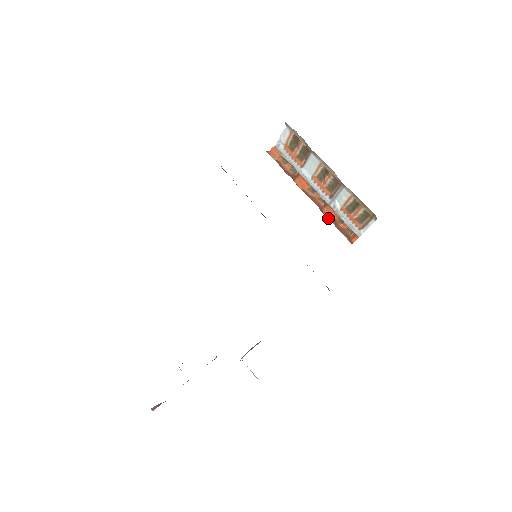
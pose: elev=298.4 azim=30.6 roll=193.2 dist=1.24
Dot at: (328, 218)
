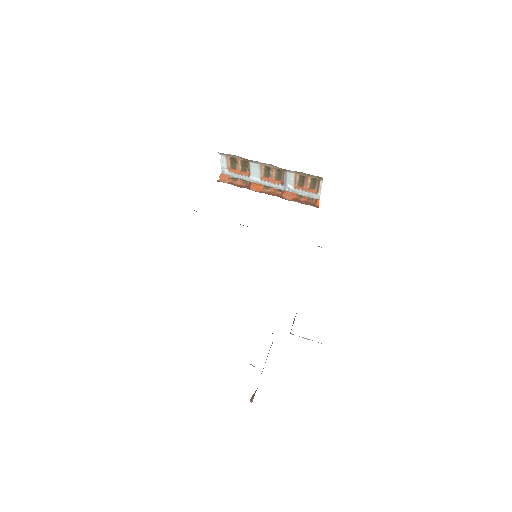
Dot at: (290, 200)
